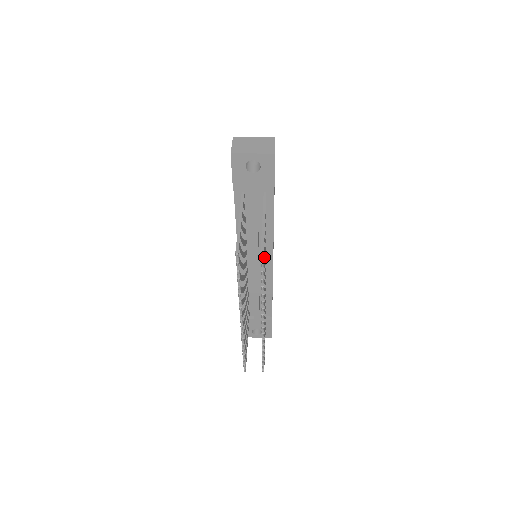
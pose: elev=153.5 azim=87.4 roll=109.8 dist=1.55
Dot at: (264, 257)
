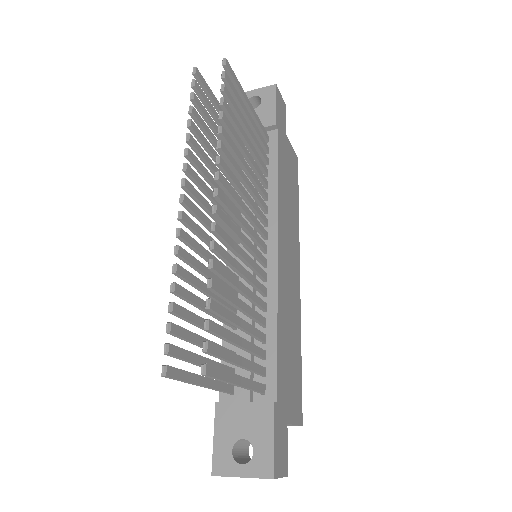
Dot at: (235, 106)
